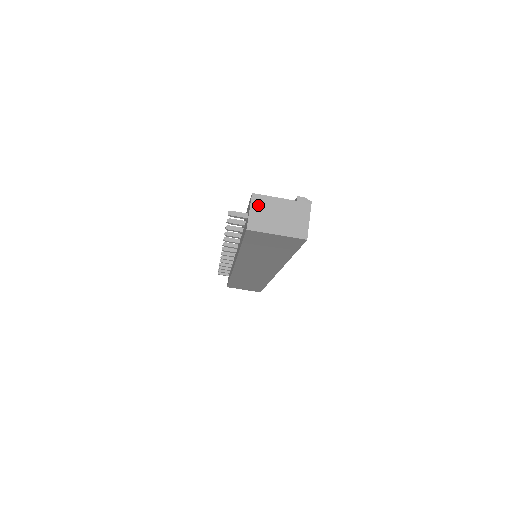
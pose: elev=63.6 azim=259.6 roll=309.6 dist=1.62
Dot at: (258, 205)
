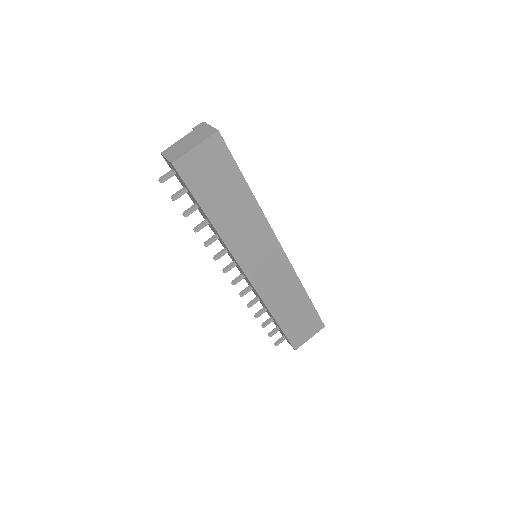
Dot at: (169, 152)
